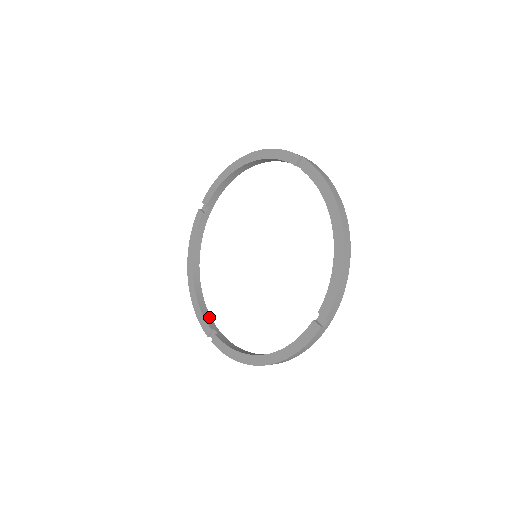
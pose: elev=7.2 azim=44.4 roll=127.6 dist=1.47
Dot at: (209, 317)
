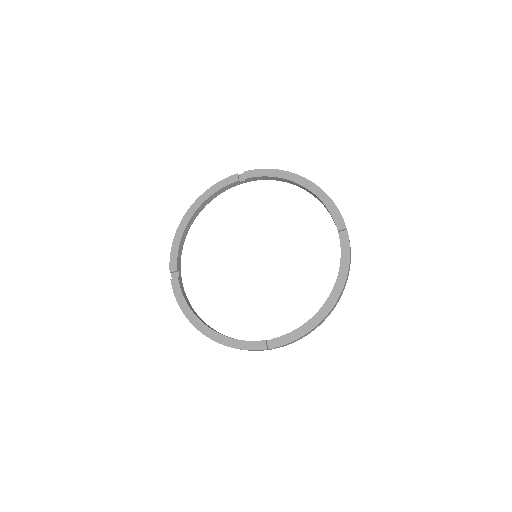
Dot at: (180, 258)
